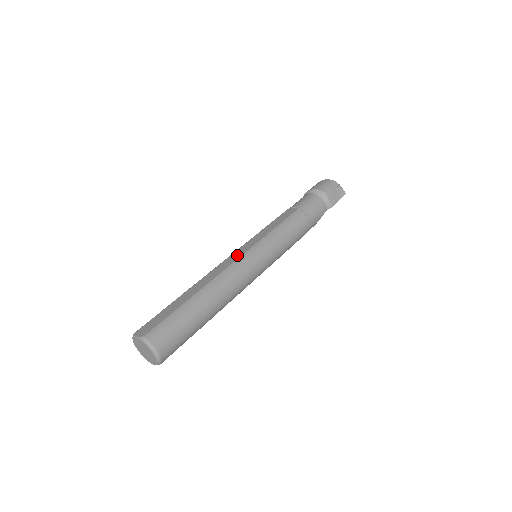
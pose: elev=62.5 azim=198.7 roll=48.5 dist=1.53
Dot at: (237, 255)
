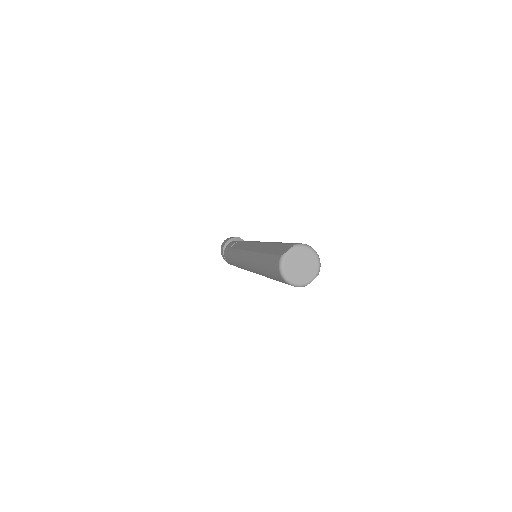
Dot at: (252, 245)
